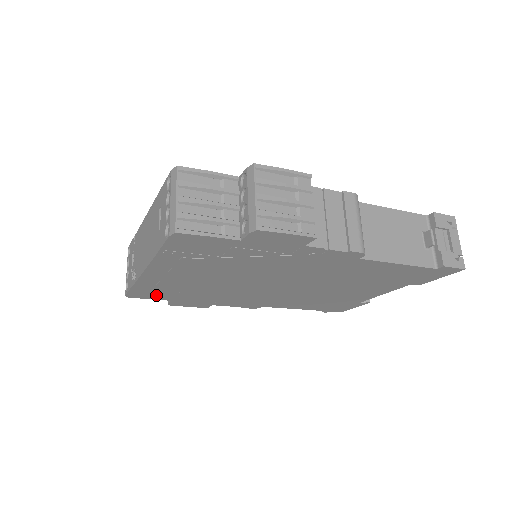
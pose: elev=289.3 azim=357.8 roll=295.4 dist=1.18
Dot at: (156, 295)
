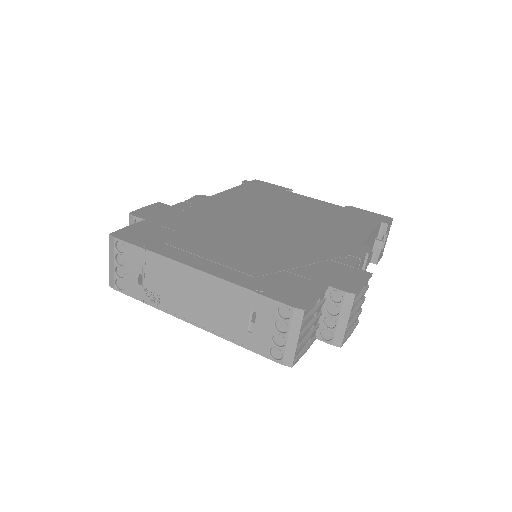
Dot at: occluded
